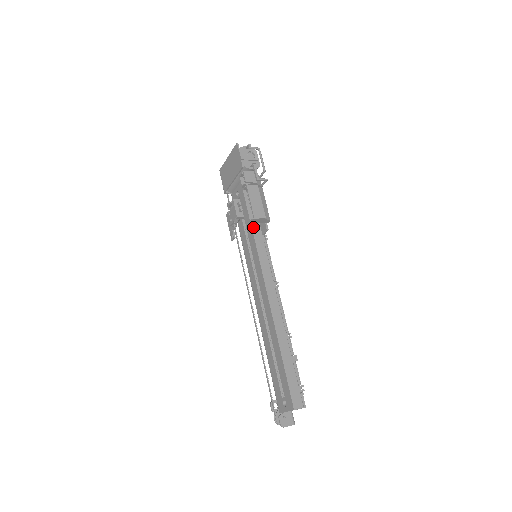
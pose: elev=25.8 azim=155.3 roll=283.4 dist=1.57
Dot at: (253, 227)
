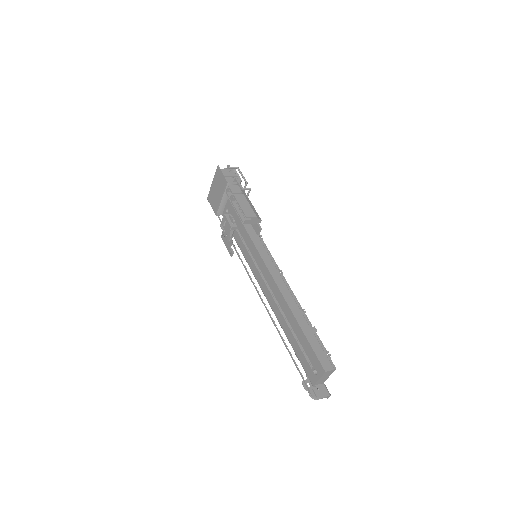
Dot at: (247, 230)
